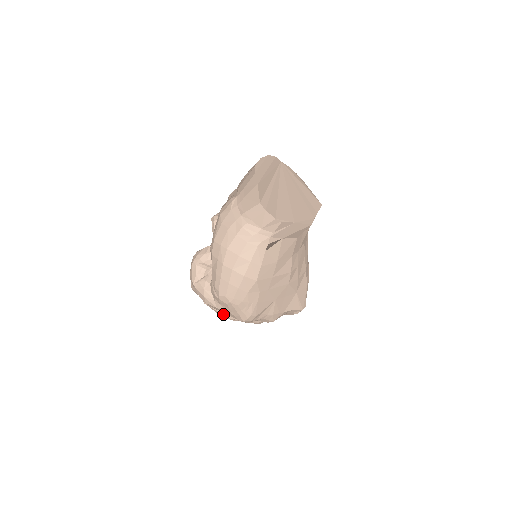
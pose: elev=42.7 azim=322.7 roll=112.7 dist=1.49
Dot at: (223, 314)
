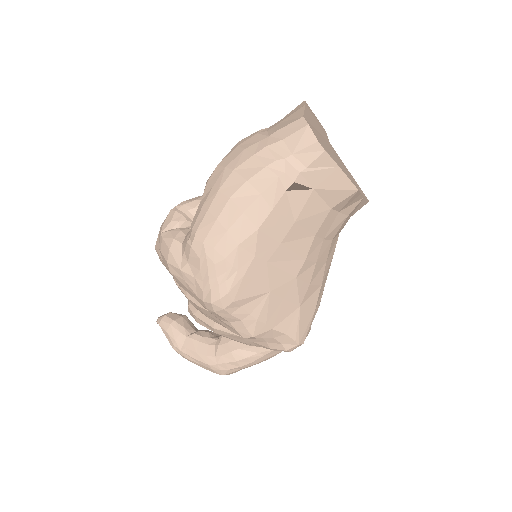
Dot at: (176, 343)
